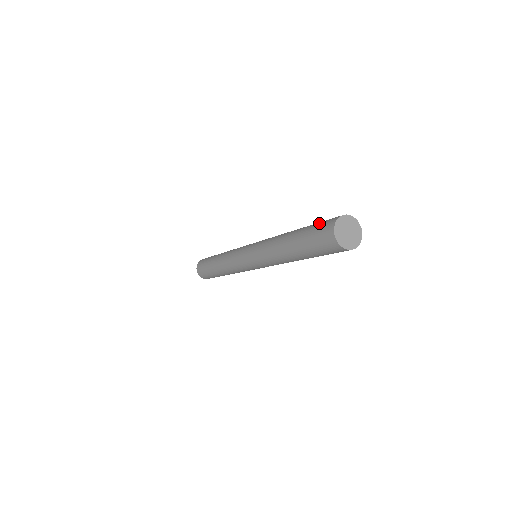
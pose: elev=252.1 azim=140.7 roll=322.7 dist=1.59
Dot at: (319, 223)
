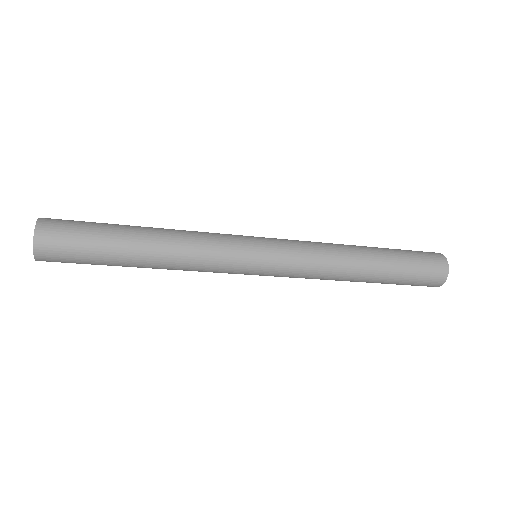
Dot at: (420, 259)
